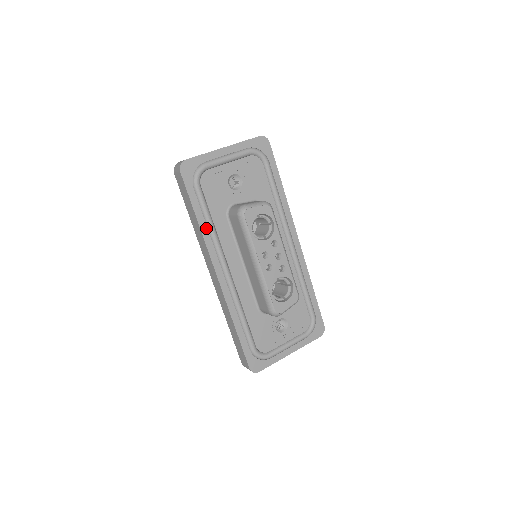
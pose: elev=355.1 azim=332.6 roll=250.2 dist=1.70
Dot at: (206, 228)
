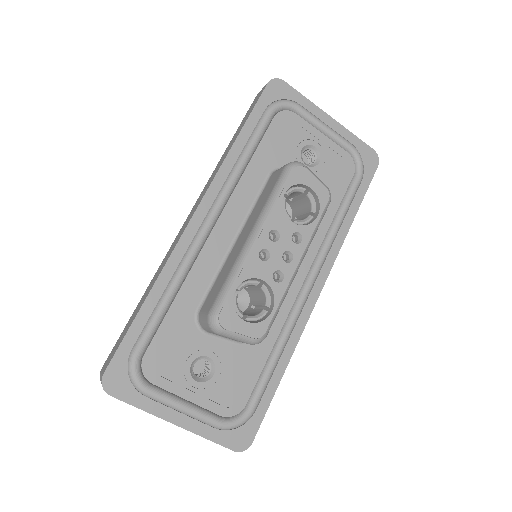
Dot at: (236, 156)
